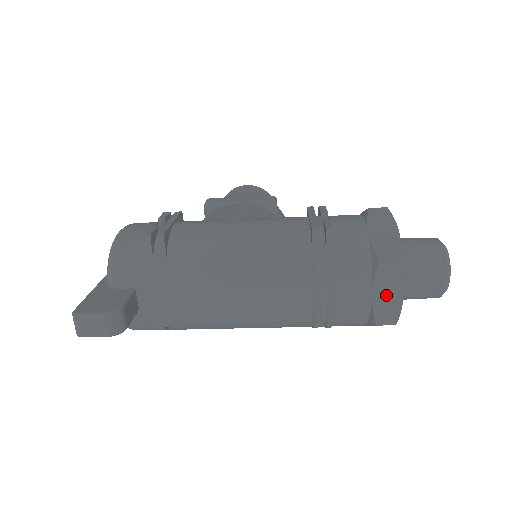
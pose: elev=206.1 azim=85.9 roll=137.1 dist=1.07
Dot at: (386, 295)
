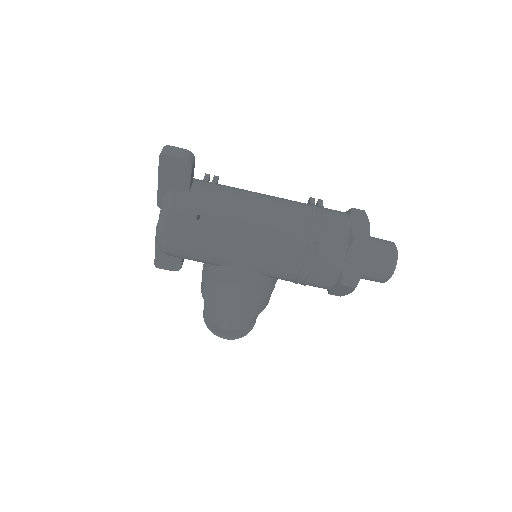
Dot at: (359, 224)
